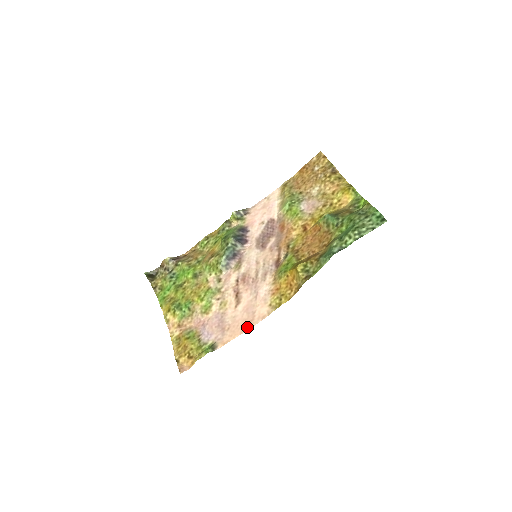
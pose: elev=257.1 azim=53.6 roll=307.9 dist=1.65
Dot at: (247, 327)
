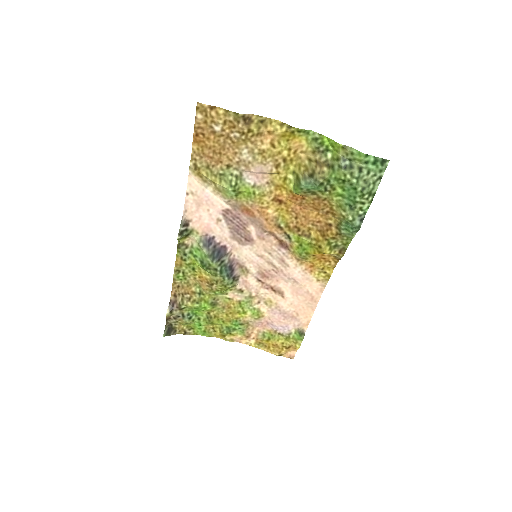
Dot at: (314, 305)
